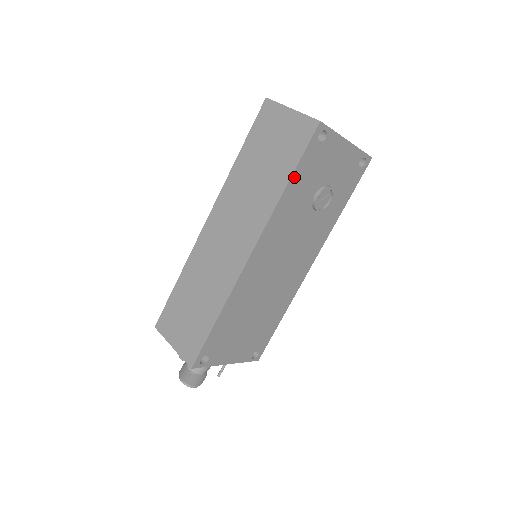
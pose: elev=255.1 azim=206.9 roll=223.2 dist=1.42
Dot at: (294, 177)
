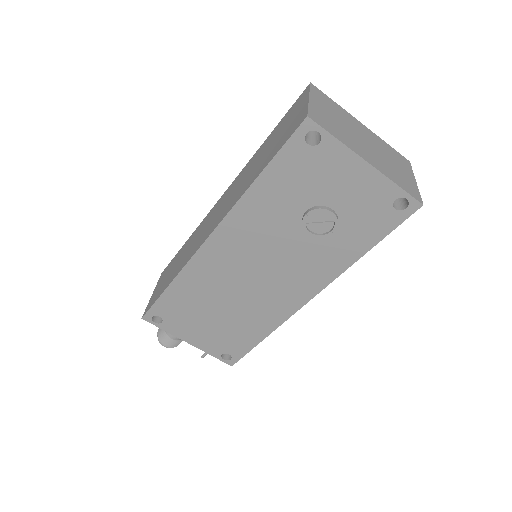
Dot at: (267, 174)
